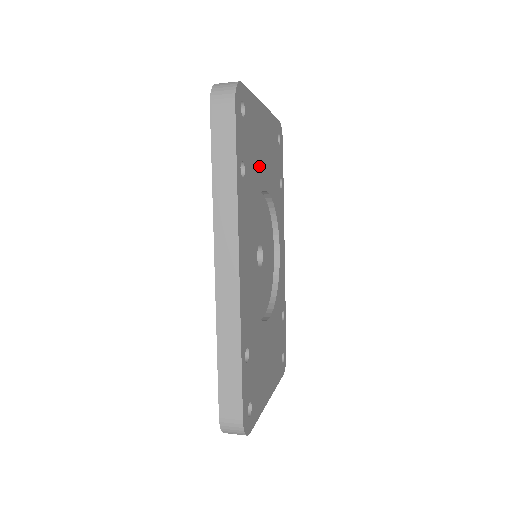
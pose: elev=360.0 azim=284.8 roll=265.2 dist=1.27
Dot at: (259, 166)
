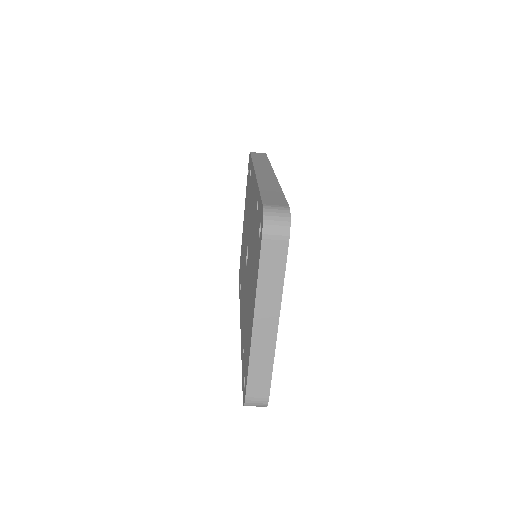
Dot at: occluded
